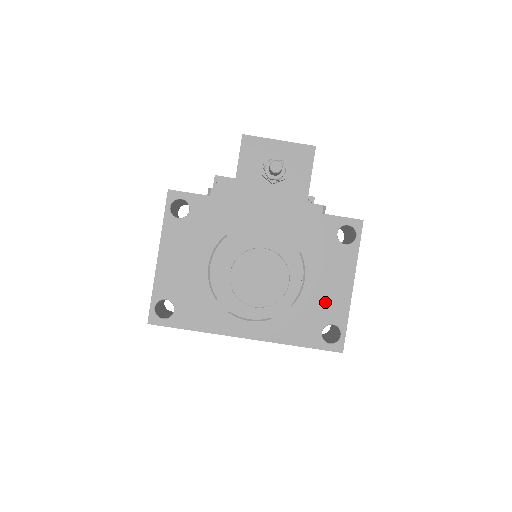
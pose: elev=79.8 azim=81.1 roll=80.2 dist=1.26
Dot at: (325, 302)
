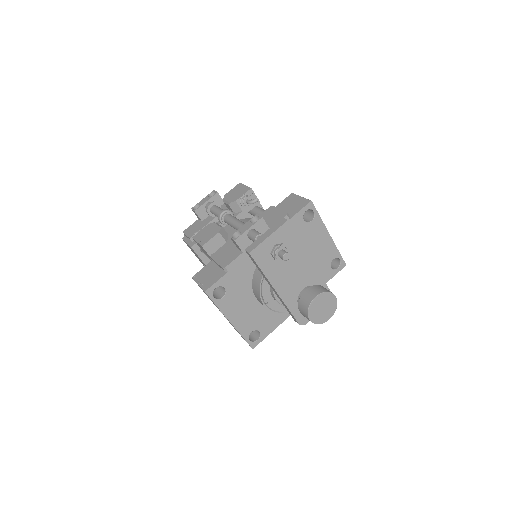
Dot at: (323, 255)
